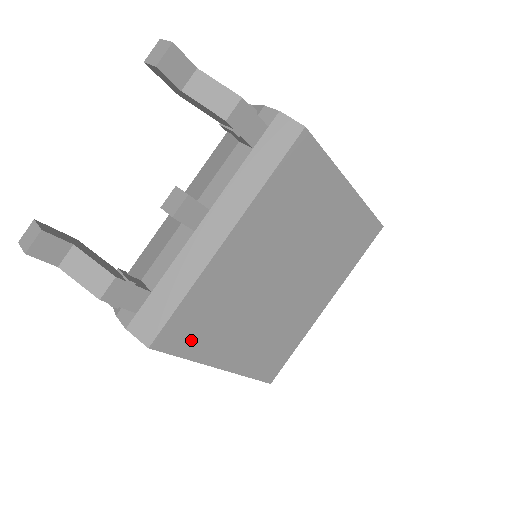
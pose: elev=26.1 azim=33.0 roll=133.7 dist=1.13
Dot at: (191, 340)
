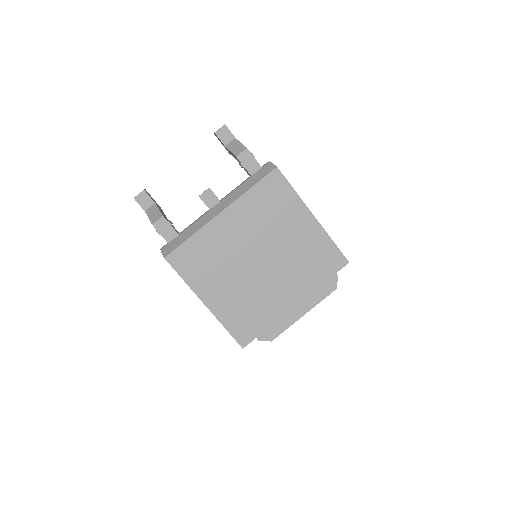
Dot at: (189, 269)
